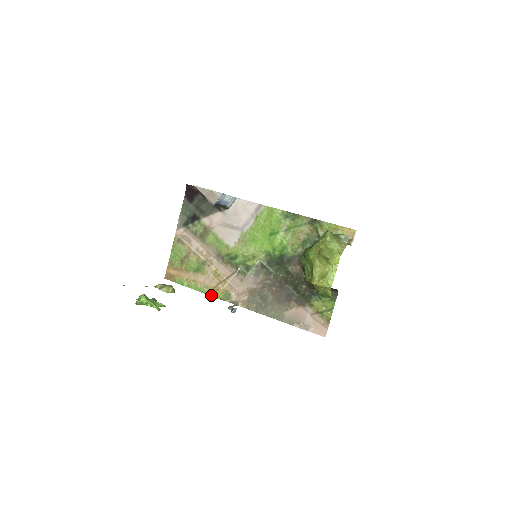
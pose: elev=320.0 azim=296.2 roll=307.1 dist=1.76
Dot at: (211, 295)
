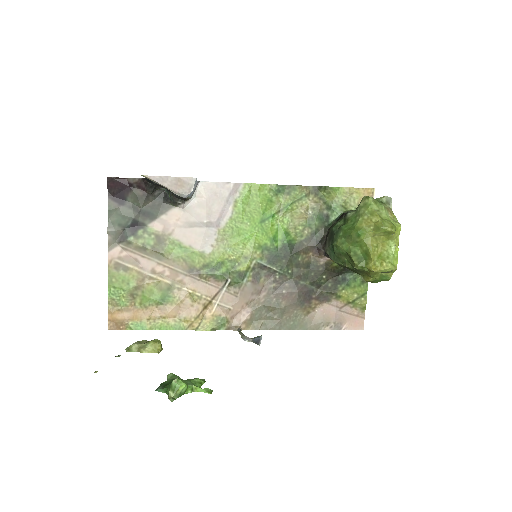
Dot at: (195, 329)
